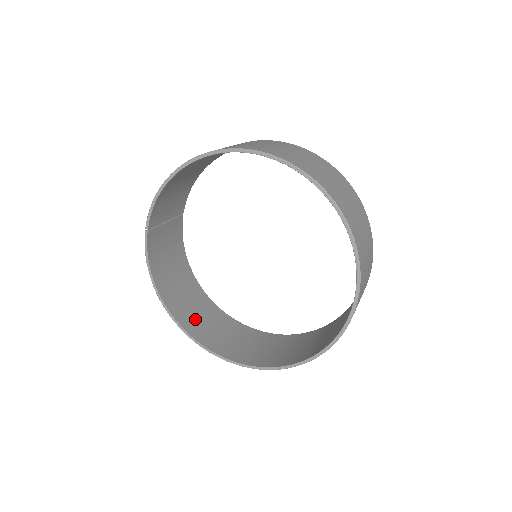
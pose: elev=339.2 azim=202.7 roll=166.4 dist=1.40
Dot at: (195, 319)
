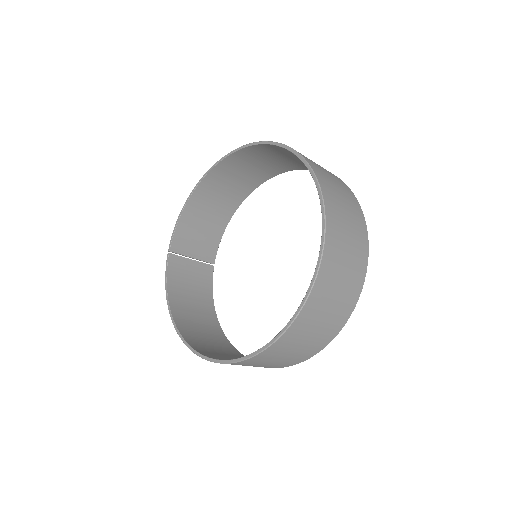
Dot at: (203, 343)
